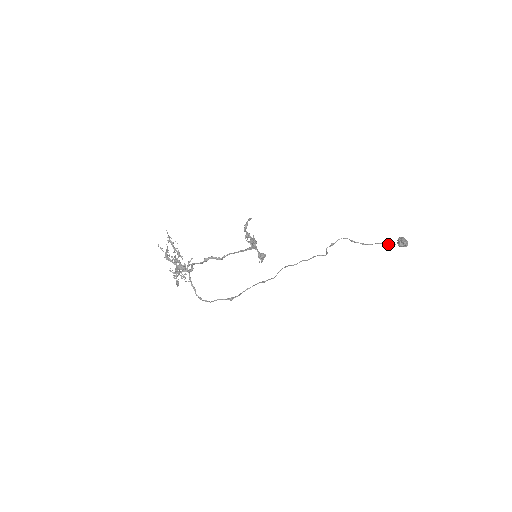
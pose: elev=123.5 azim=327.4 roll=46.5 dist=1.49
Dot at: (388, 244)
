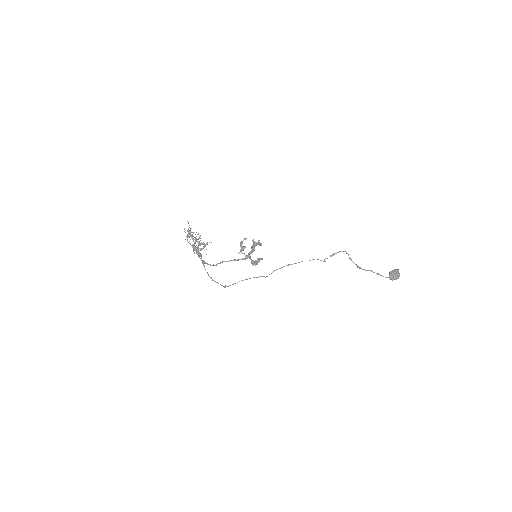
Dot at: (377, 274)
